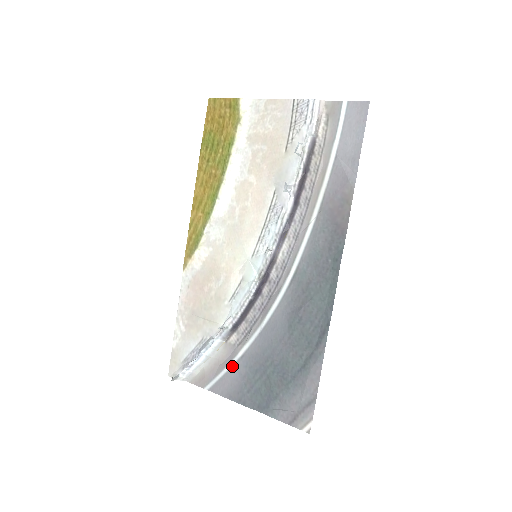
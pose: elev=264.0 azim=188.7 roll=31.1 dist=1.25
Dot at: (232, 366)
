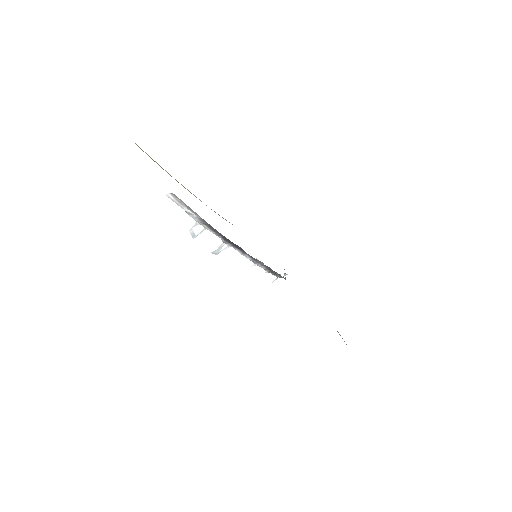
Dot at: occluded
